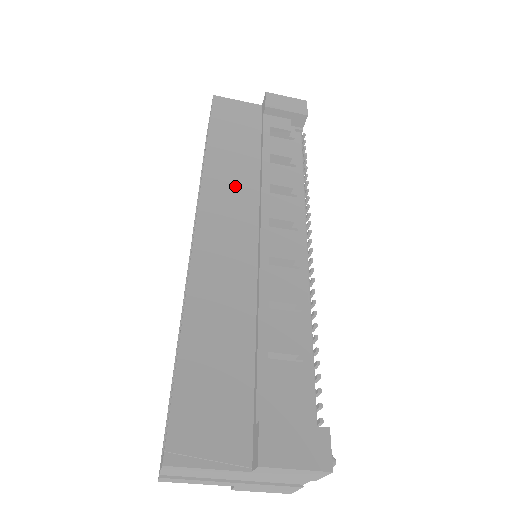
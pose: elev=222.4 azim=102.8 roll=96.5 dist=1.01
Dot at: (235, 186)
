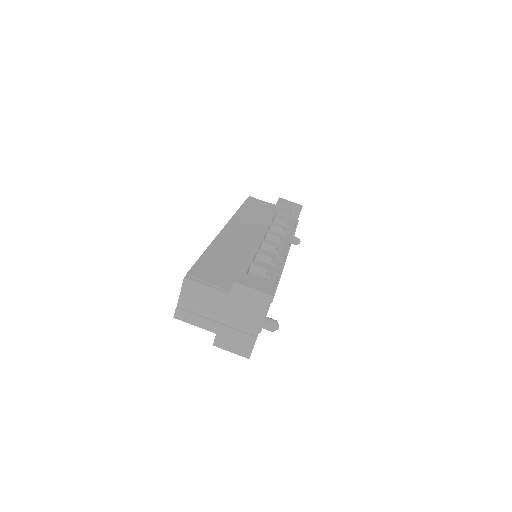
Dot at: (251, 222)
